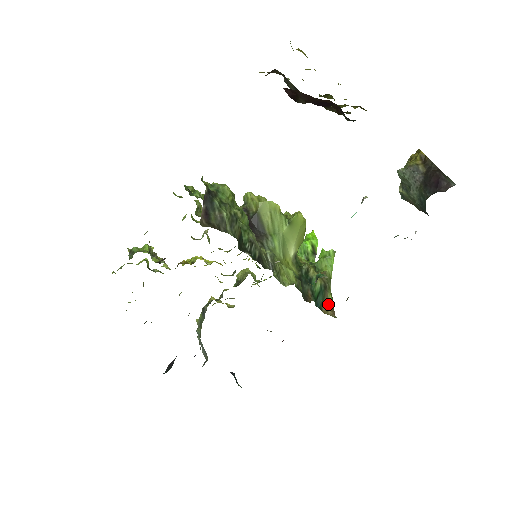
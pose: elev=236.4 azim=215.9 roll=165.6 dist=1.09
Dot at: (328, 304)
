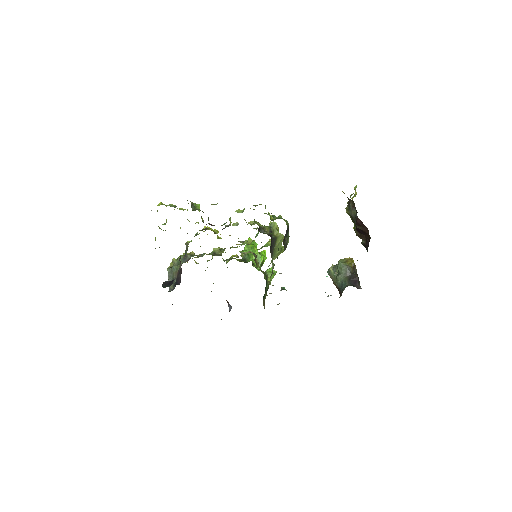
Dot at: (264, 300)
